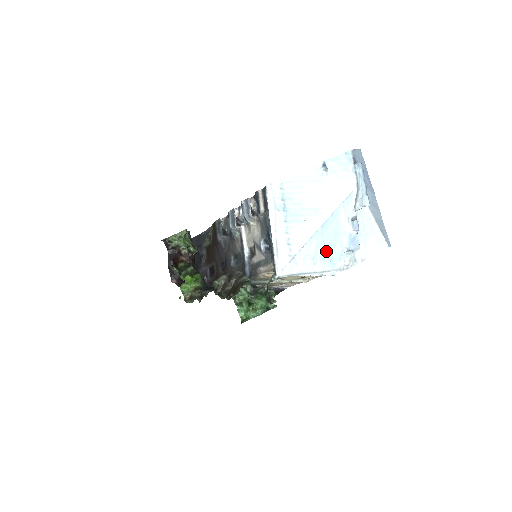
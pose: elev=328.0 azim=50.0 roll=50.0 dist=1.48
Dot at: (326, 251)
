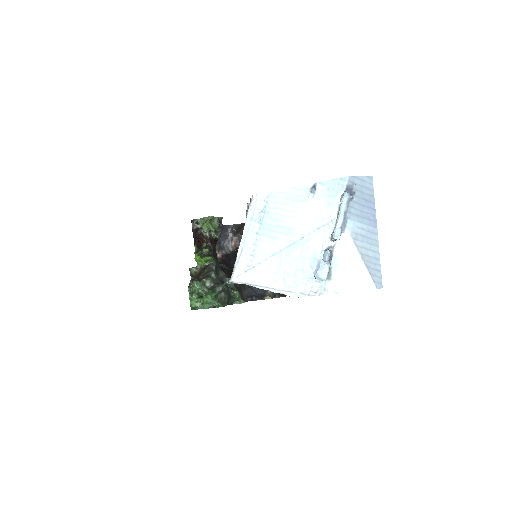
Dot at: (291, 272)
